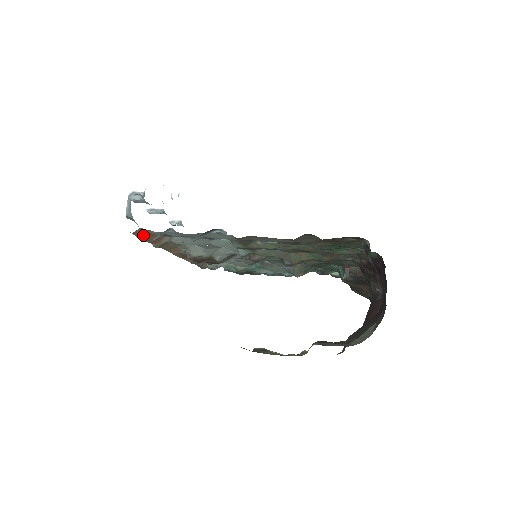
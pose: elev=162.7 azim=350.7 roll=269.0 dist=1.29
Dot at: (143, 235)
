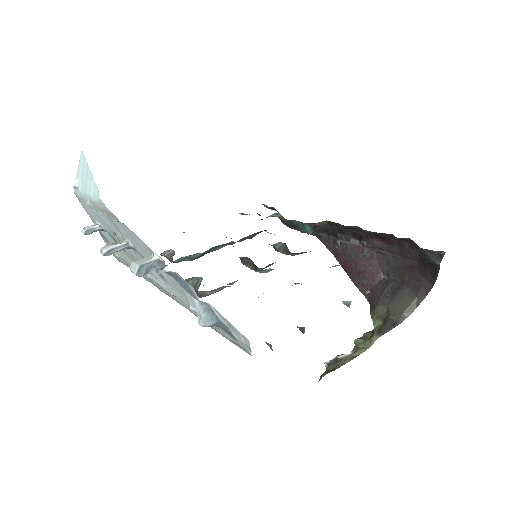
Dot at: occluded
